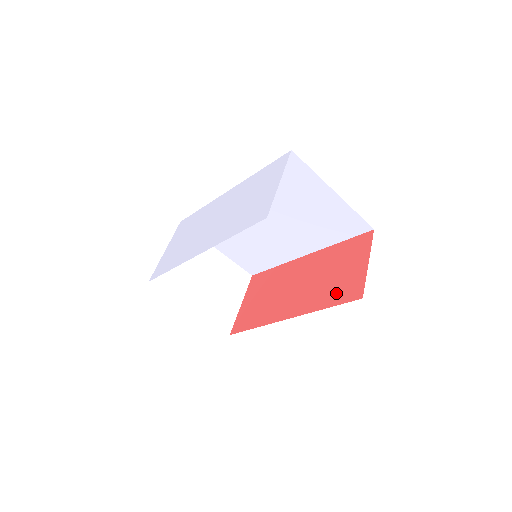
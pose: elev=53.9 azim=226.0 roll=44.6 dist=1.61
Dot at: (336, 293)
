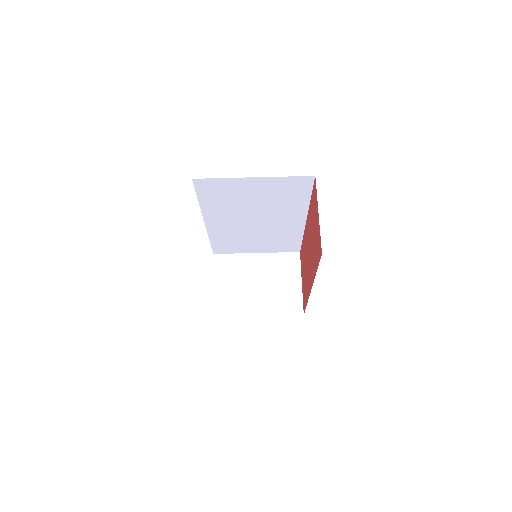
Dot at: (316, 254)
